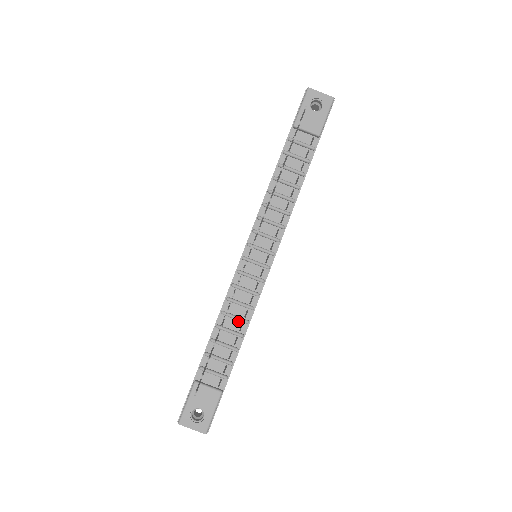
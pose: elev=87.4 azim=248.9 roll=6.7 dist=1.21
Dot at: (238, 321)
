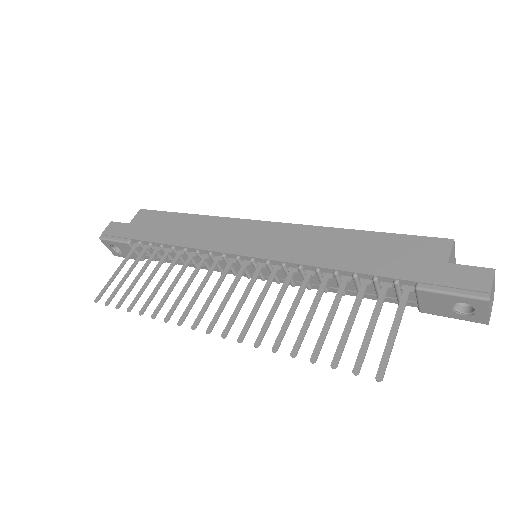
Dot at: (192, 260)
